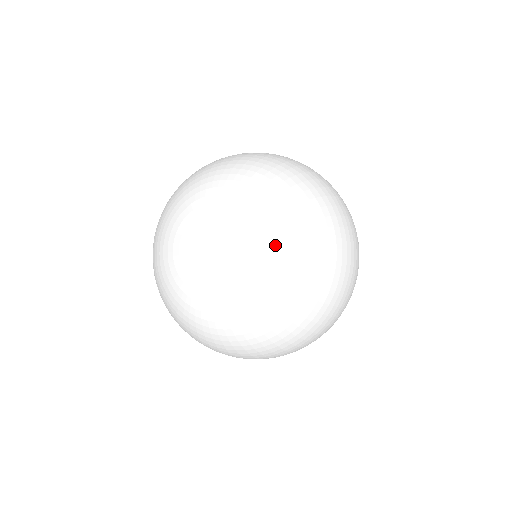
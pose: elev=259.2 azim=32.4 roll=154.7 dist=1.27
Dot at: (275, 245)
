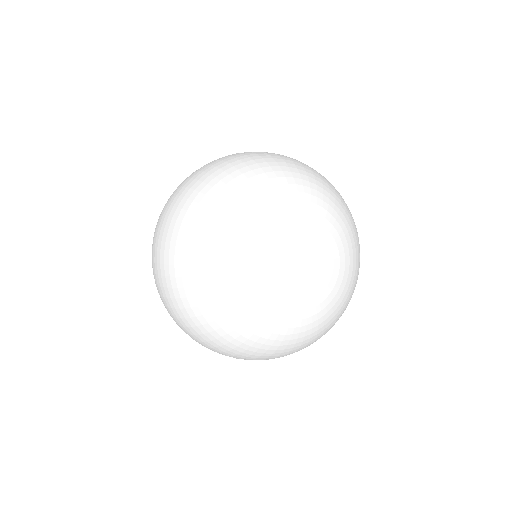
Dot at: (337, 225)
